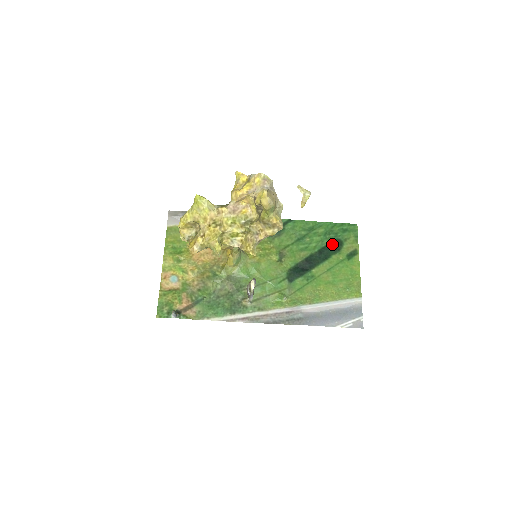
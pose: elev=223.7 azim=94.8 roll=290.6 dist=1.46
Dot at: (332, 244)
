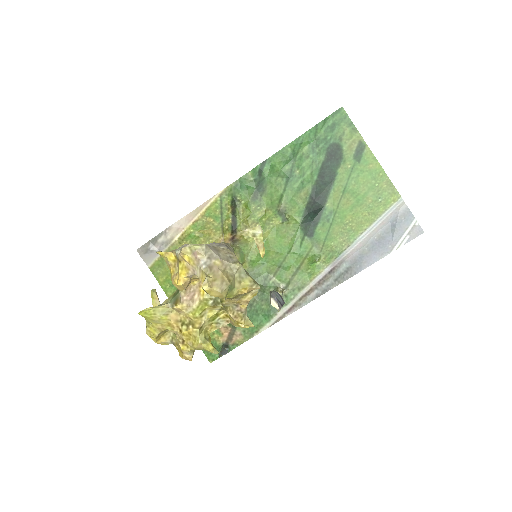
Dot at: (328, 156)
